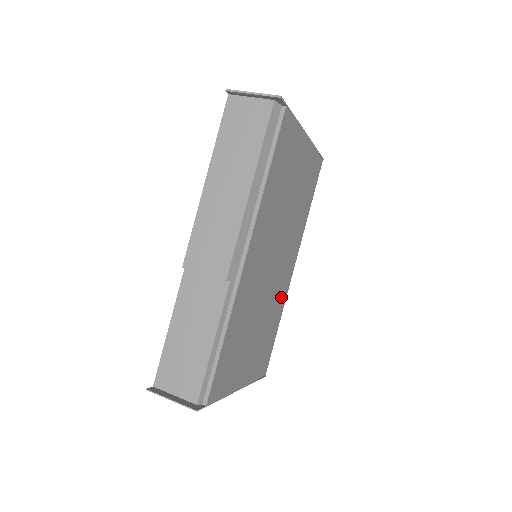
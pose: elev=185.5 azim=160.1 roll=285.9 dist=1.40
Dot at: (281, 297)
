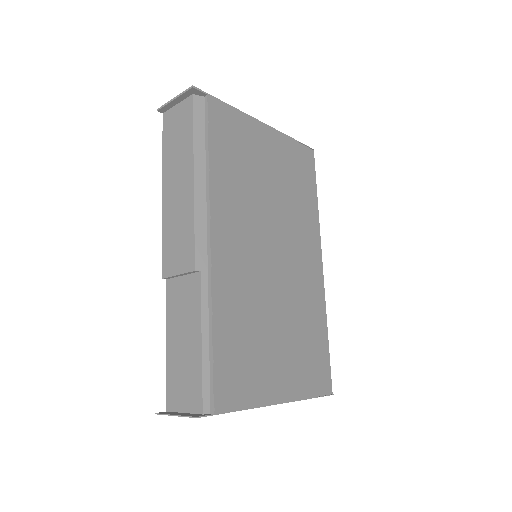
Dot at: (313, 298)
